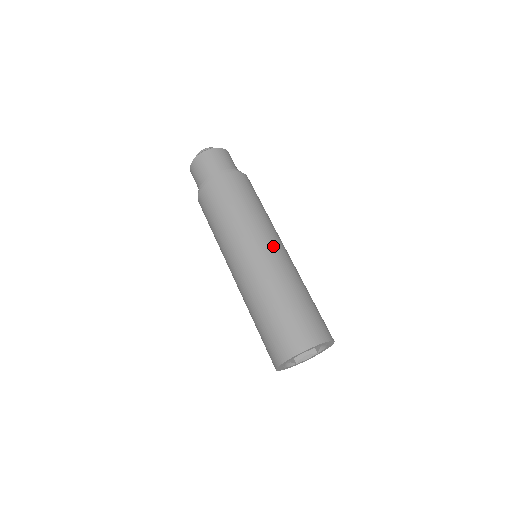
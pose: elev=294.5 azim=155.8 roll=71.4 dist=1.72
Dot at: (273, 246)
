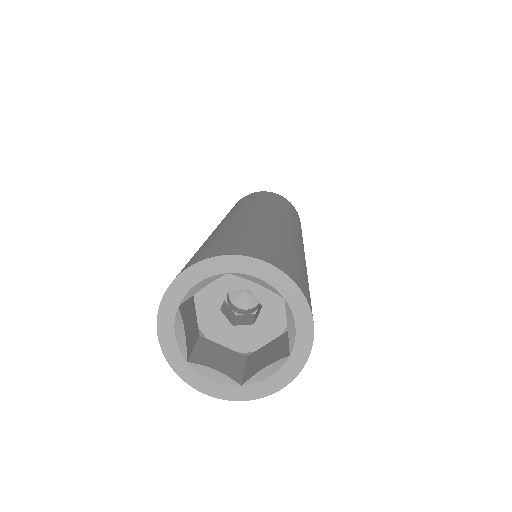
Dot at: (300, 239)
